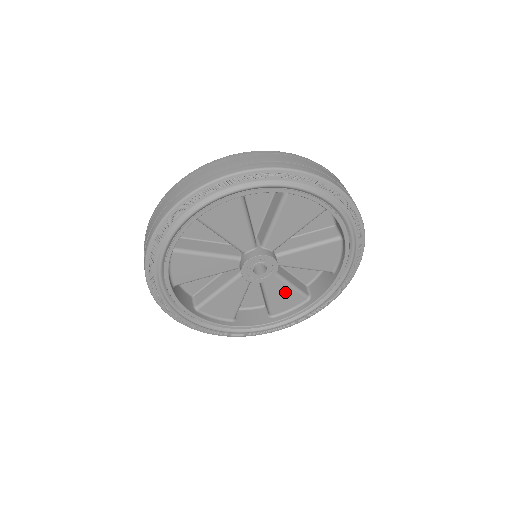
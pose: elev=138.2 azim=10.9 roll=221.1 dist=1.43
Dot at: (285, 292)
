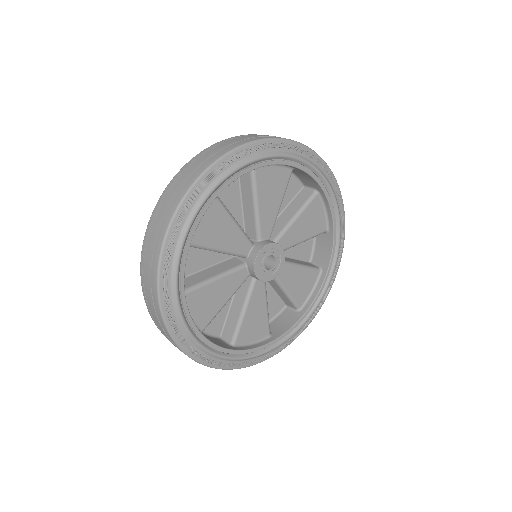
Dot at: (299, 276)
